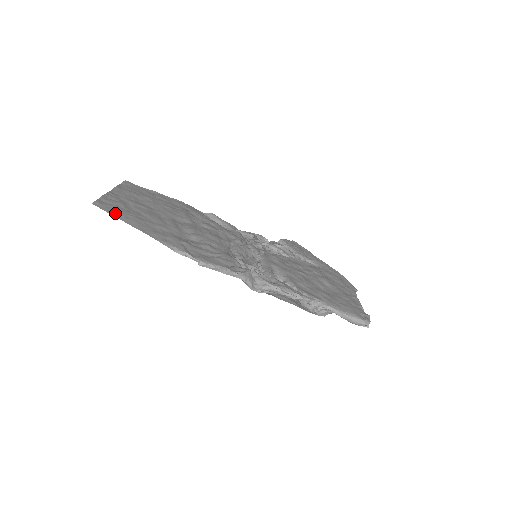
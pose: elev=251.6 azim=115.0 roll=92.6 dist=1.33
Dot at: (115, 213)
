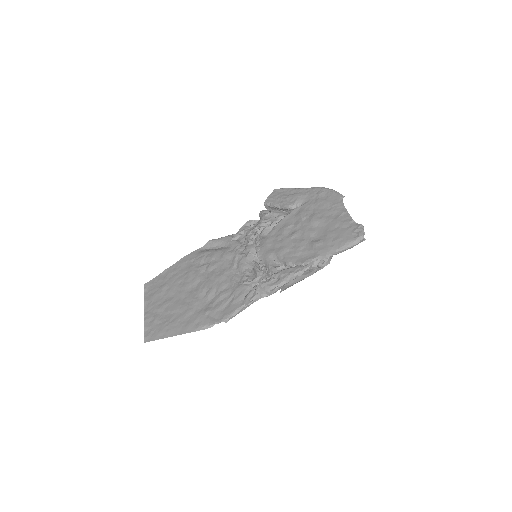
Dot at: (159, 335)
